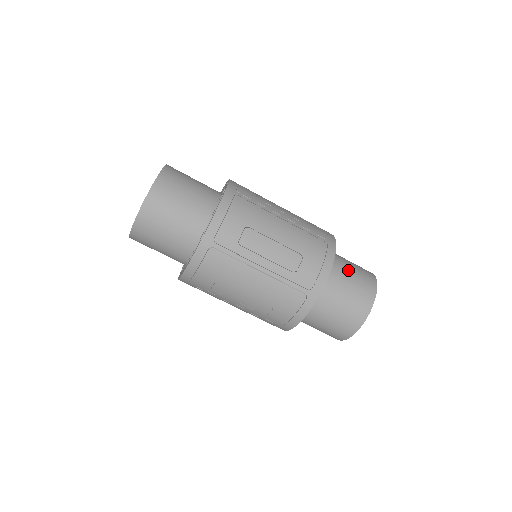
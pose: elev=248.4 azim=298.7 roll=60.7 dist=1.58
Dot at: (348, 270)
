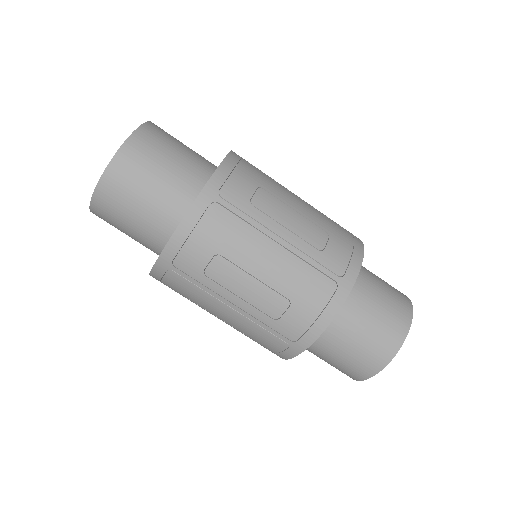
Dot at: (367, 314)
